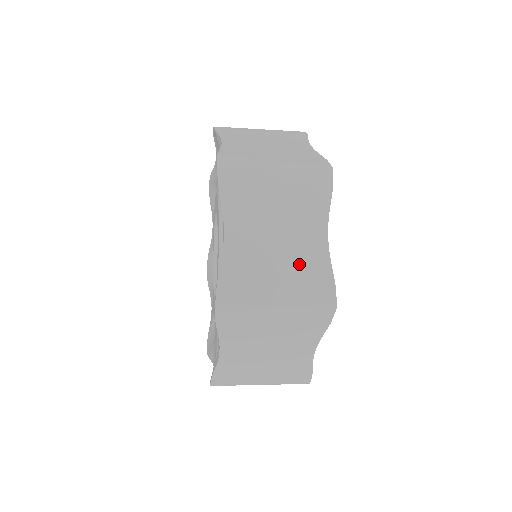
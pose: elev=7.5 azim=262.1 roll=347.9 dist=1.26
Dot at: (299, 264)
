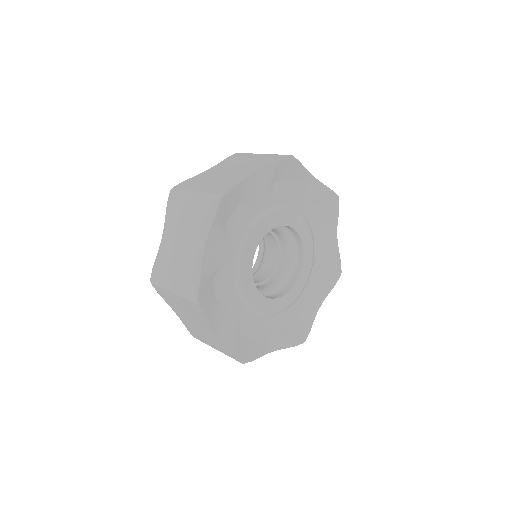
Dot at: (187, 266)
